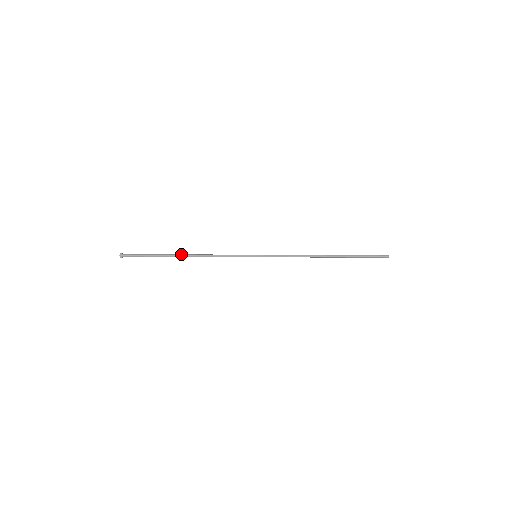
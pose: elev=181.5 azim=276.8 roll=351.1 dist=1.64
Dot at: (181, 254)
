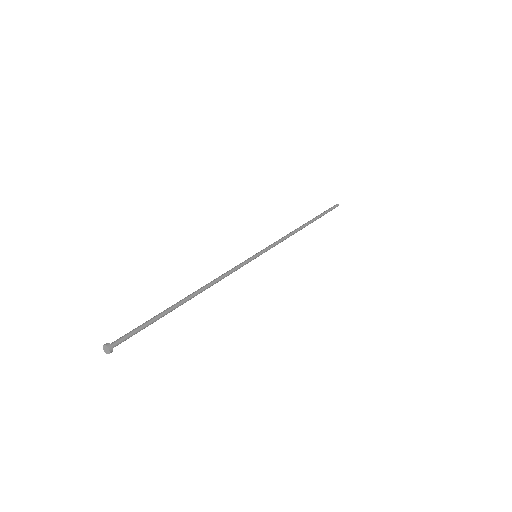
Dot at: occluded
